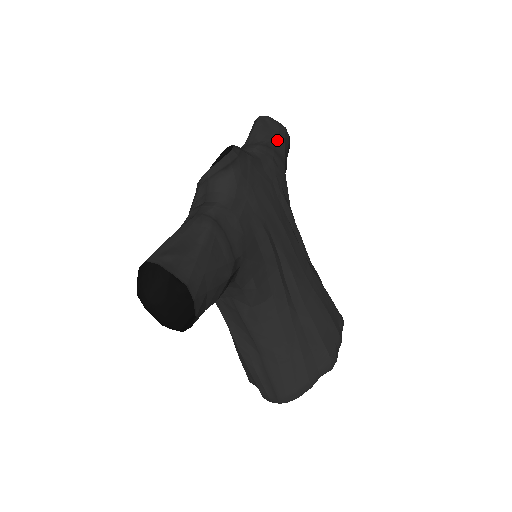
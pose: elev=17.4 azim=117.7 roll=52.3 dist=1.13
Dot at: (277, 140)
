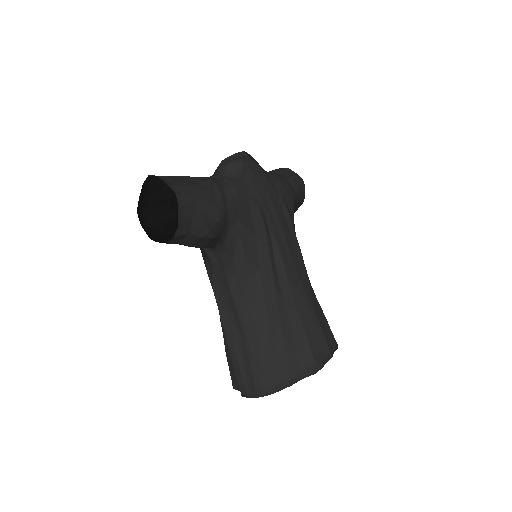
Dot at: (291, 178)
